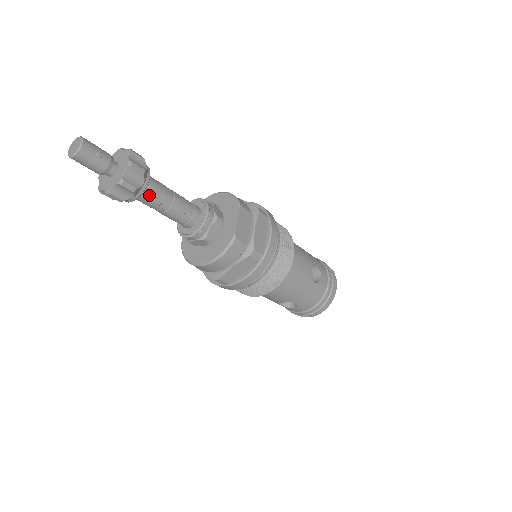
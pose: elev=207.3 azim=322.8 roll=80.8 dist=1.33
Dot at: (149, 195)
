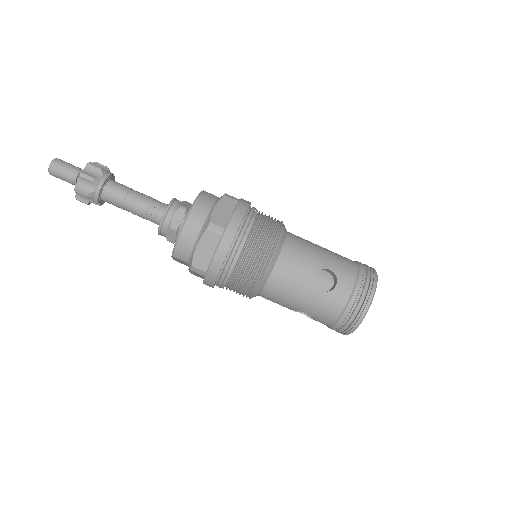
Dot at: (117, 184)
